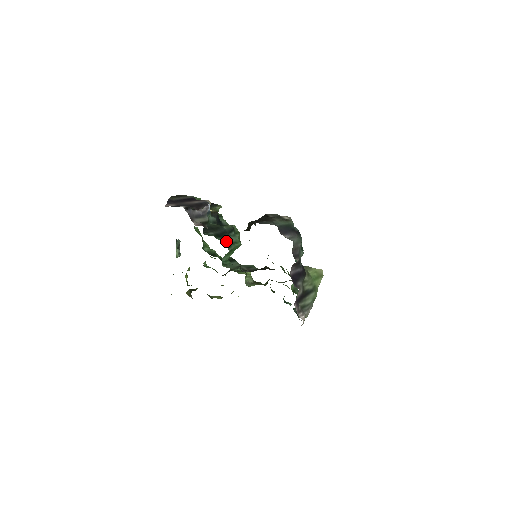
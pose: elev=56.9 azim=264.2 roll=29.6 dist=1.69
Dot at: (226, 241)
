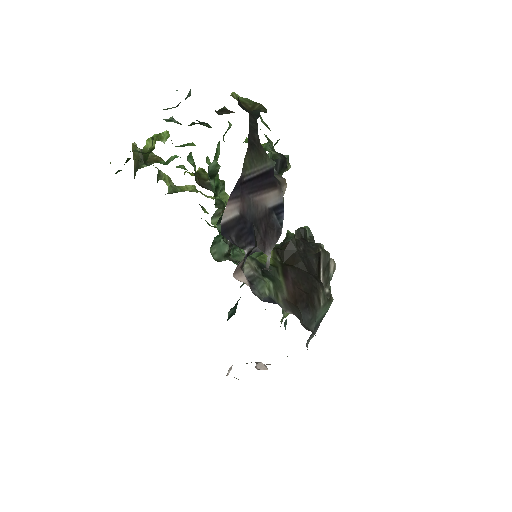
Dot at: occluded
